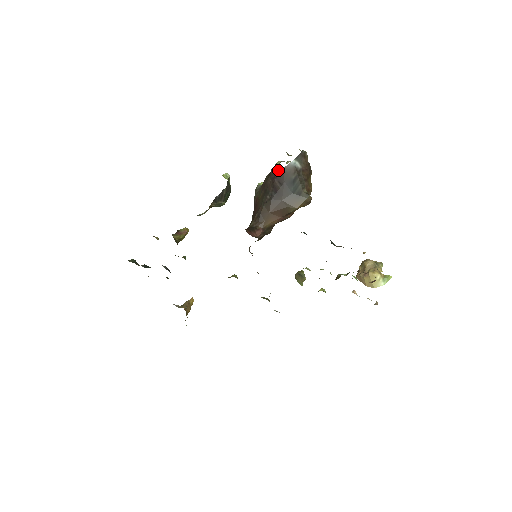
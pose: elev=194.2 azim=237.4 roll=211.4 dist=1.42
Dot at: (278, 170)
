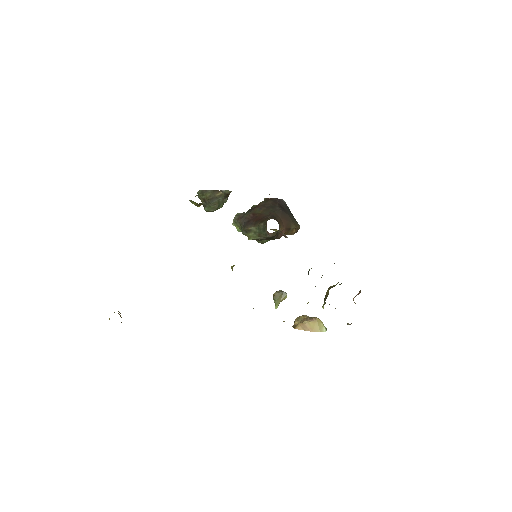
Dot at: (277, 198)
